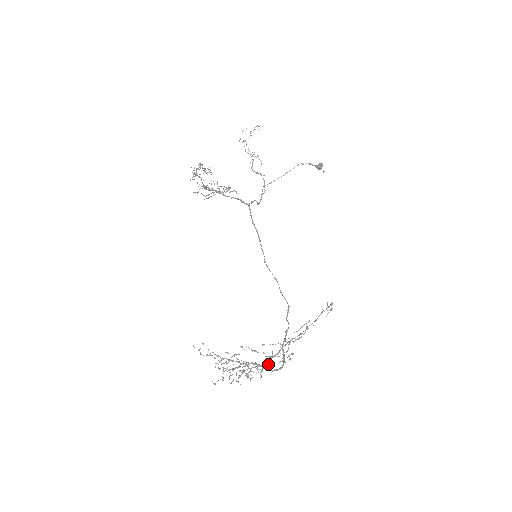
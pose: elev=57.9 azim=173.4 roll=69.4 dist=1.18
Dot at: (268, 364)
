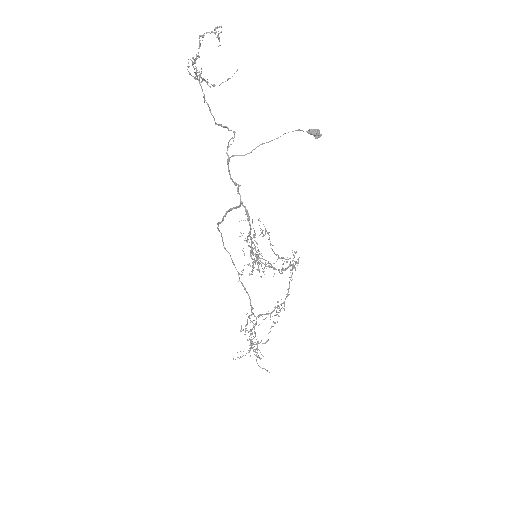
Dot at: (260, 315)
